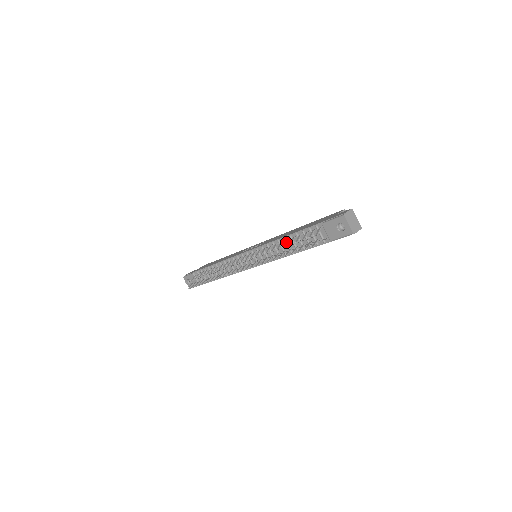
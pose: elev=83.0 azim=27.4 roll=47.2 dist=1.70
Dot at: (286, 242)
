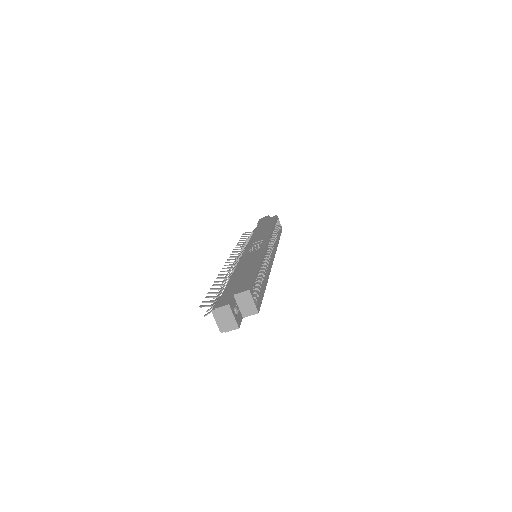
Dot at: (228, 280)
